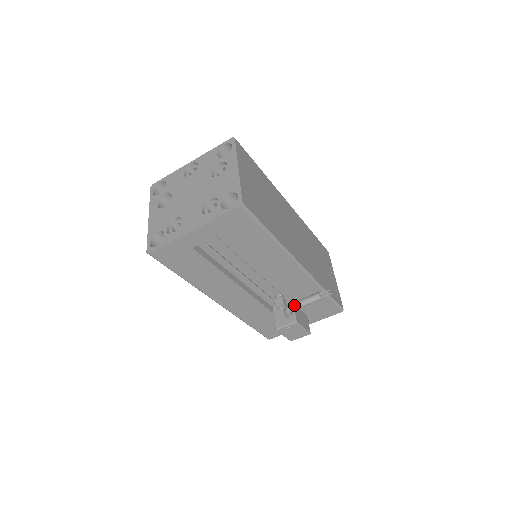
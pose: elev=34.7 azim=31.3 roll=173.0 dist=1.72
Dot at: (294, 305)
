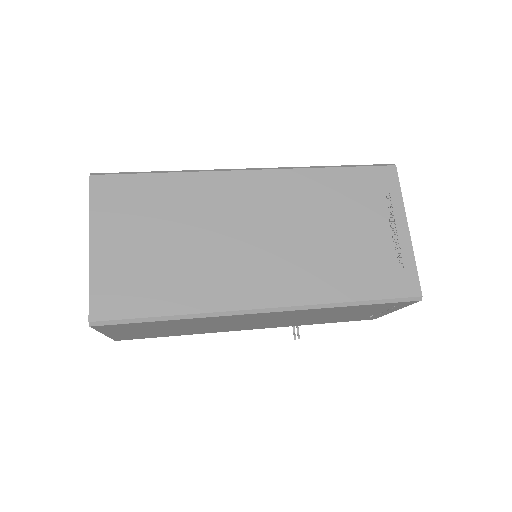
Dot at: occluded
